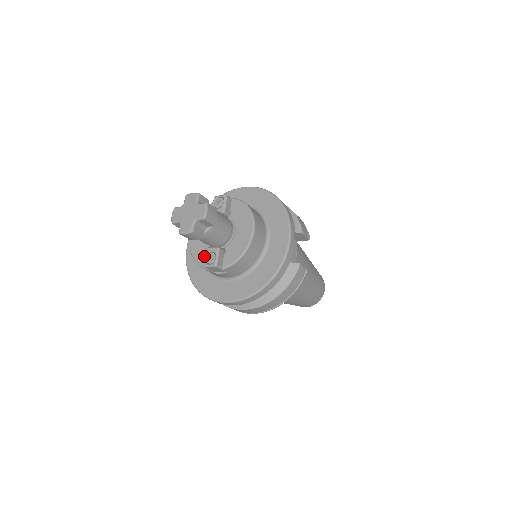
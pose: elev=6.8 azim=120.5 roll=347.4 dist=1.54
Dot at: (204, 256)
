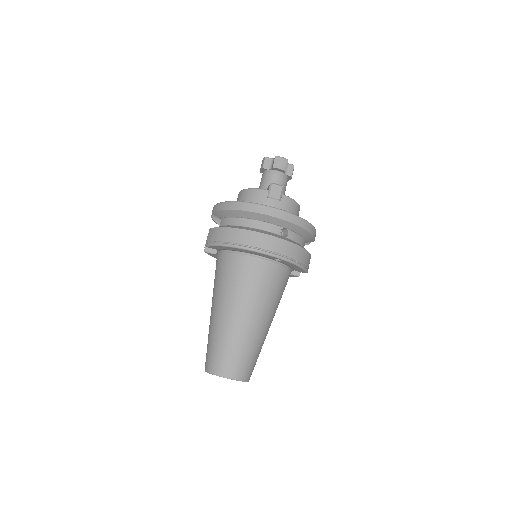
Dot at: occluded
